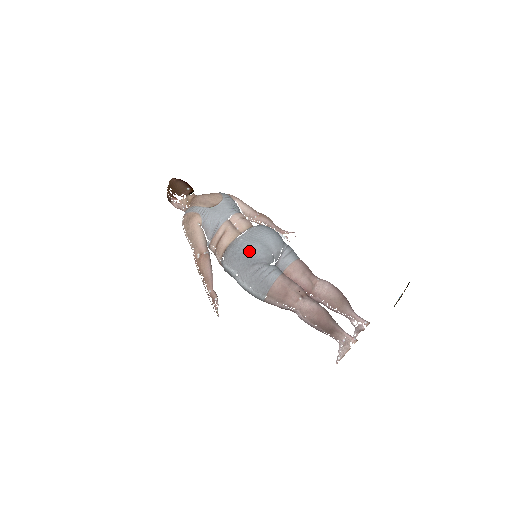
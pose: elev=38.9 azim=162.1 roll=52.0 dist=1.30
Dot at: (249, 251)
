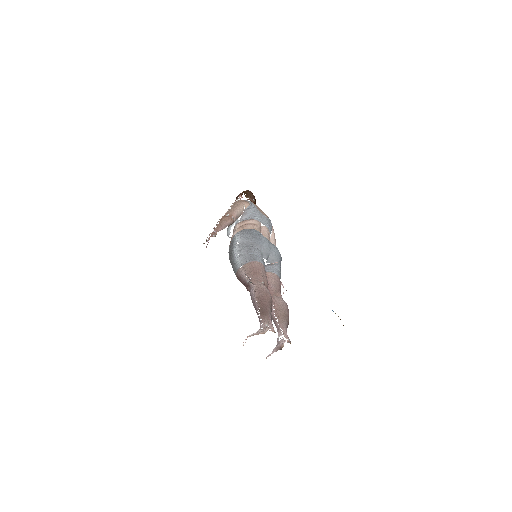
Dot at: (259, 235)
